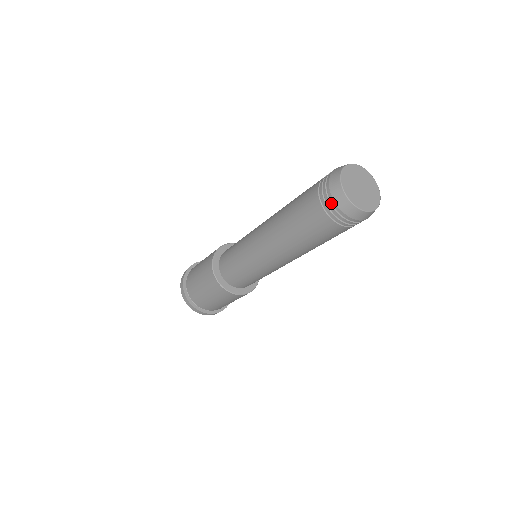
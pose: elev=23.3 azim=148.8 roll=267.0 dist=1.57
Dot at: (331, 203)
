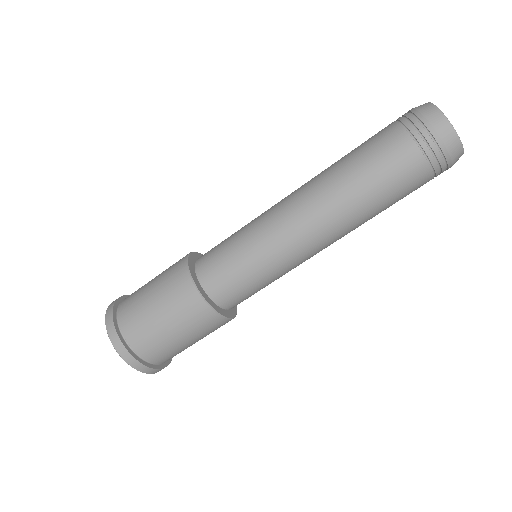
Dot at: (424, 128)
